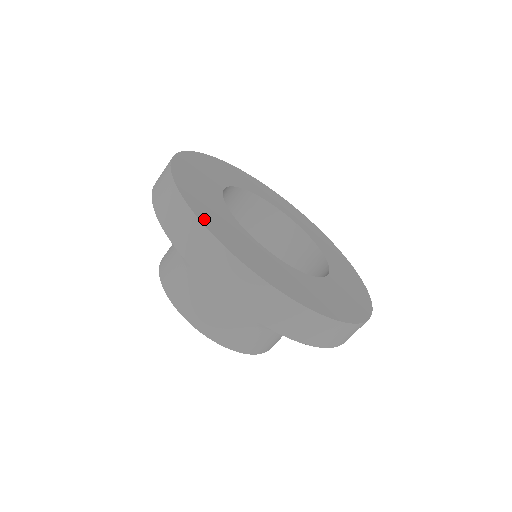
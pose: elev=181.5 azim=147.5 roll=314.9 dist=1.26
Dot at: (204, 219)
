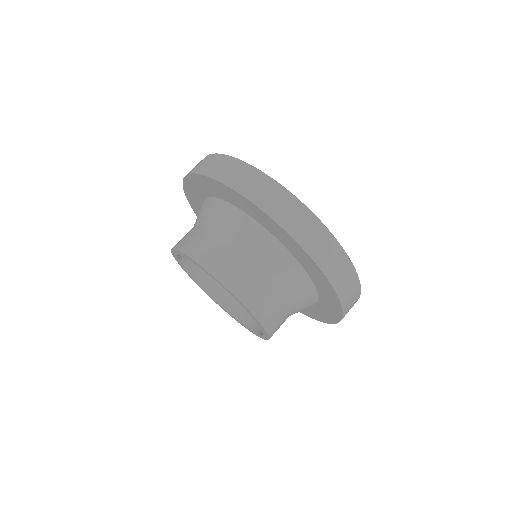
Dot at: occluded
